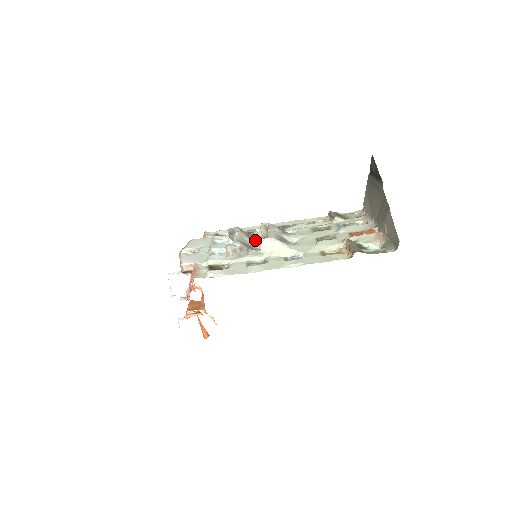
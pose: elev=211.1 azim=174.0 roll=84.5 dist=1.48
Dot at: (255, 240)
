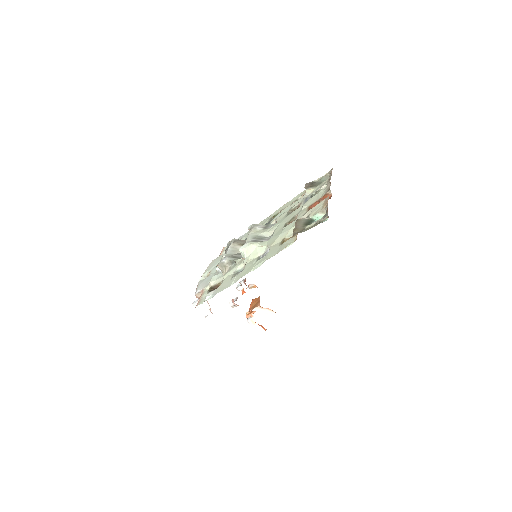
Dot at: occluded
